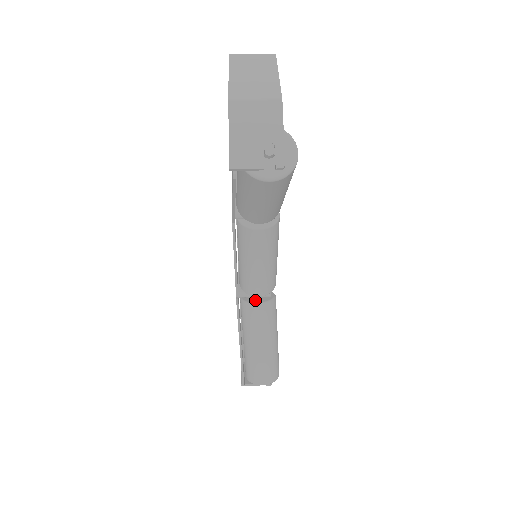
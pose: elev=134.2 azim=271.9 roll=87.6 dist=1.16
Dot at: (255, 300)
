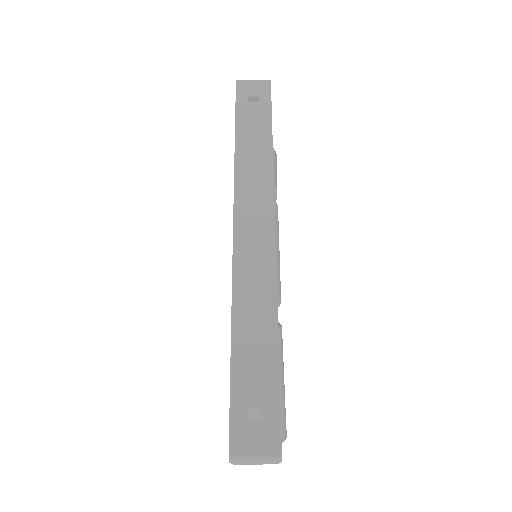
Dot at: occluded
